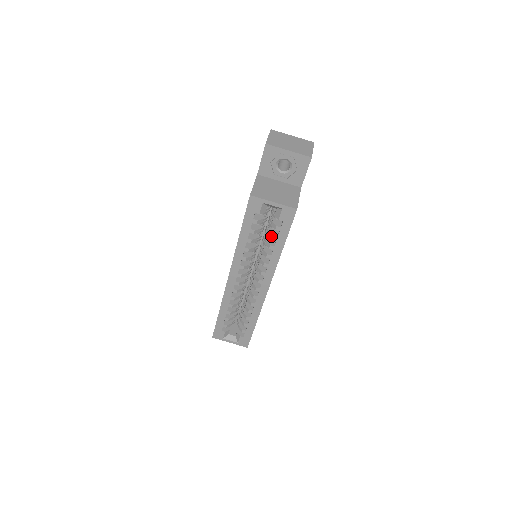
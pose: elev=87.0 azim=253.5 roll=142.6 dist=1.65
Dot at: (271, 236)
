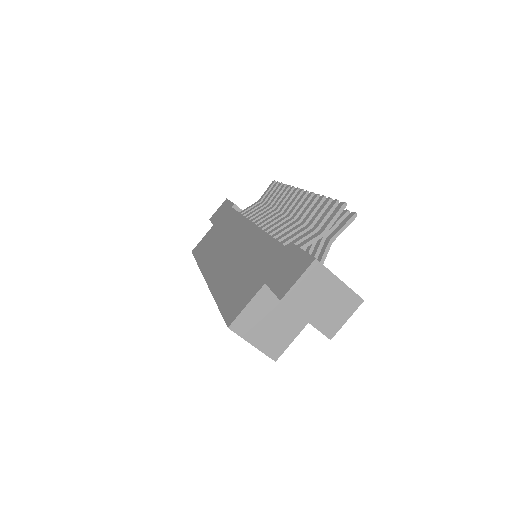
Dot at: occluded
